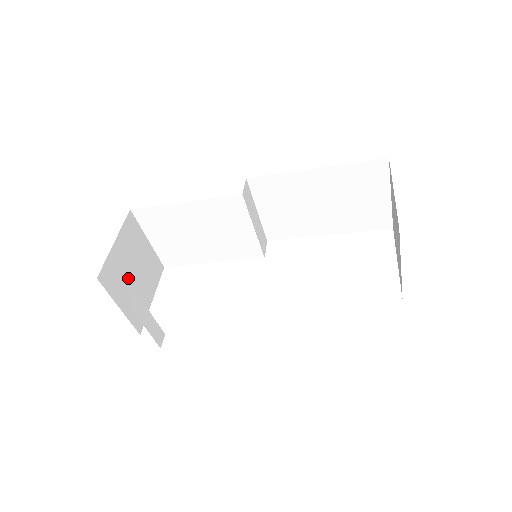
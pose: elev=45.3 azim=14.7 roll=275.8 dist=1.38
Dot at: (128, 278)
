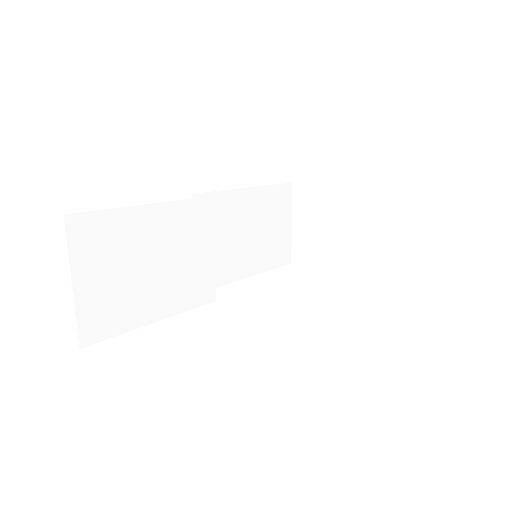
Dot at: occluded
